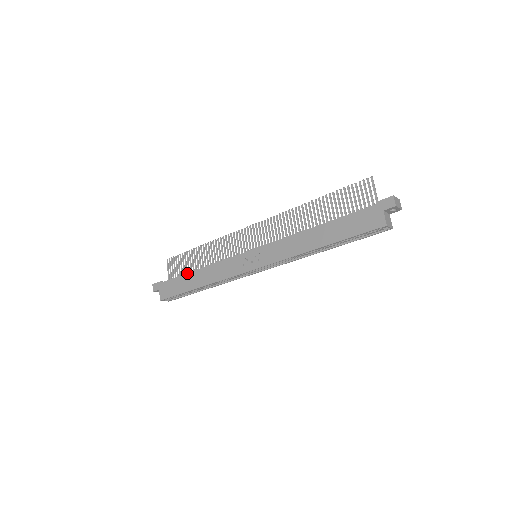
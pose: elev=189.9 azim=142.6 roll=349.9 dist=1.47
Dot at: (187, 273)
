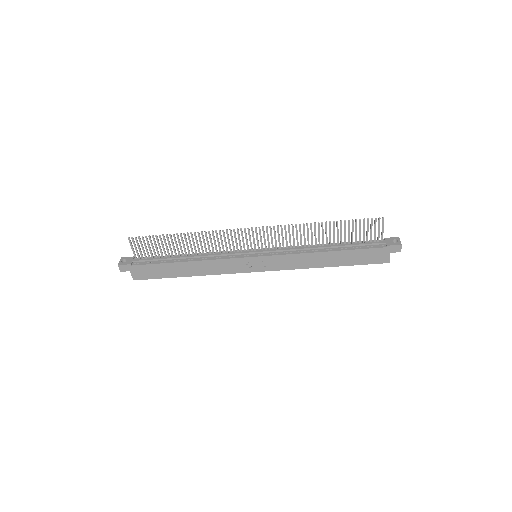
Dot at: (171, 263)
